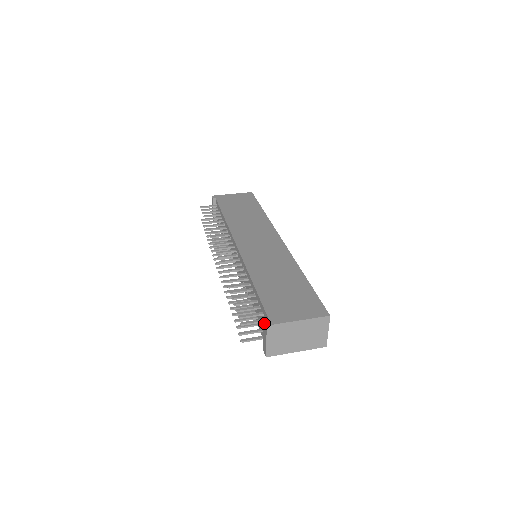
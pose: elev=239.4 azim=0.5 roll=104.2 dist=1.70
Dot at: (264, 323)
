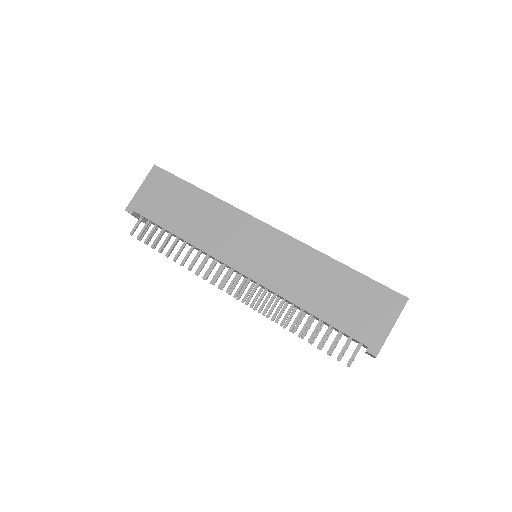
Dot at: occluded
